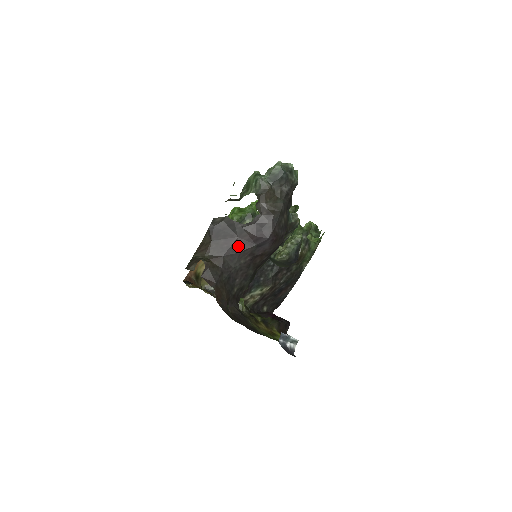
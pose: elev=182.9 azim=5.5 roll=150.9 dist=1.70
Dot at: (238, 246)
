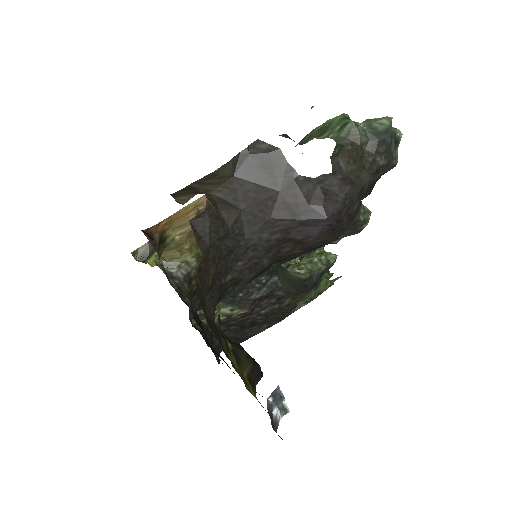
Dot at: (272, 206)
